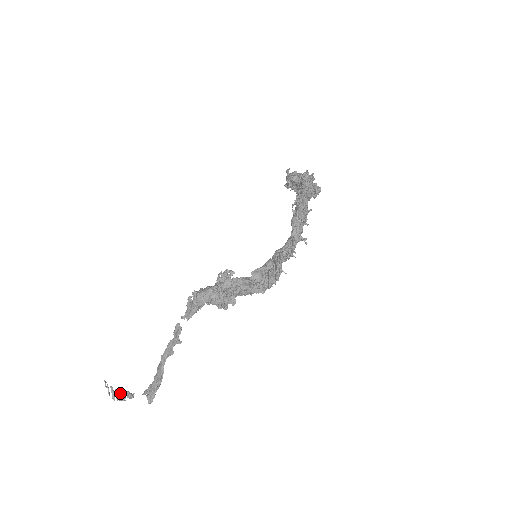
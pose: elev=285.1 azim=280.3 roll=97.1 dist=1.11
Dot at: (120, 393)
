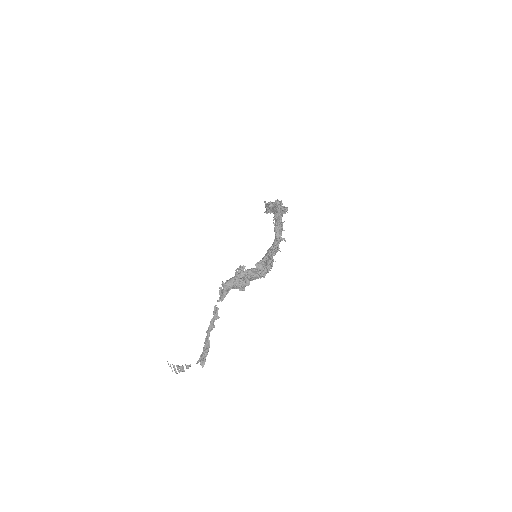
Dot at: (180, 367)
